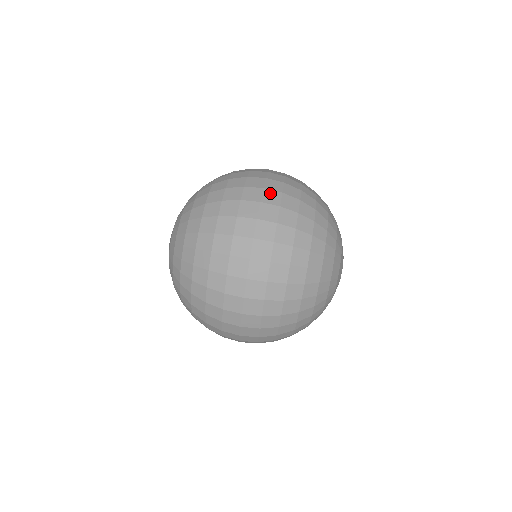
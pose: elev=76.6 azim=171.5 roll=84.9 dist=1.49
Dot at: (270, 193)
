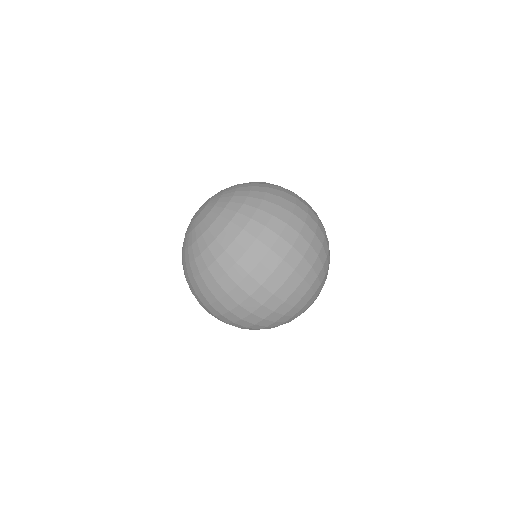
Dot at: (295, 254)
